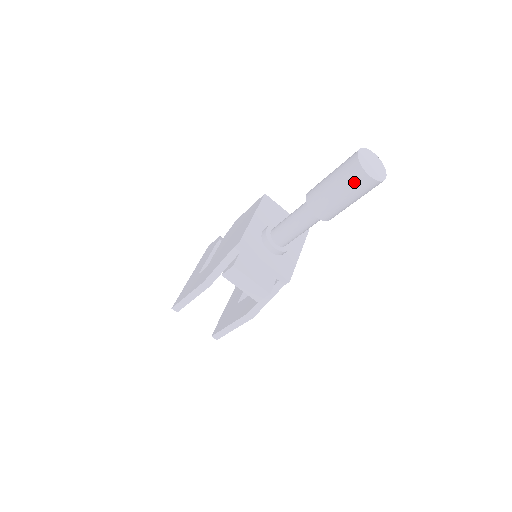
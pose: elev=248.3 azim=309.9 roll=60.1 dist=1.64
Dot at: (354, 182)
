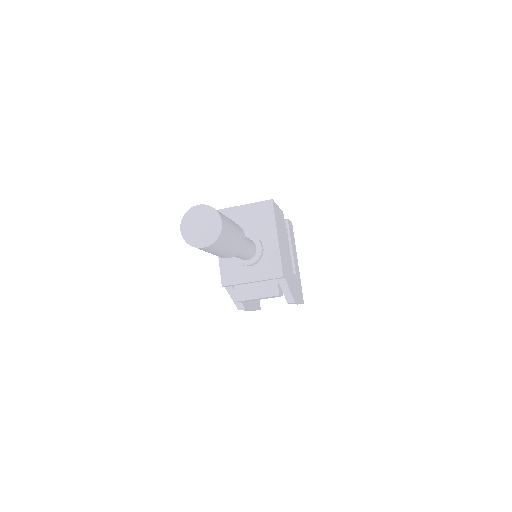
Dot at: (205, 250)
